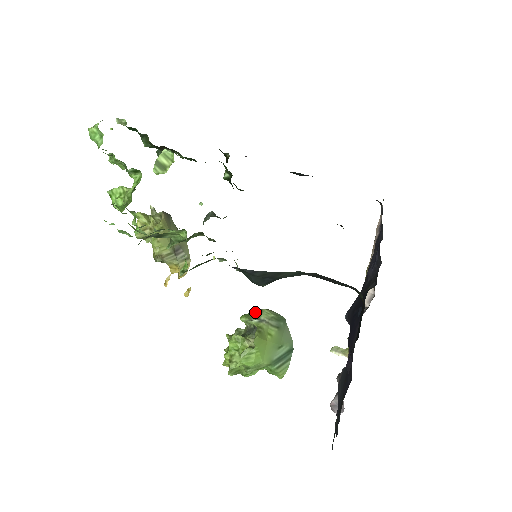
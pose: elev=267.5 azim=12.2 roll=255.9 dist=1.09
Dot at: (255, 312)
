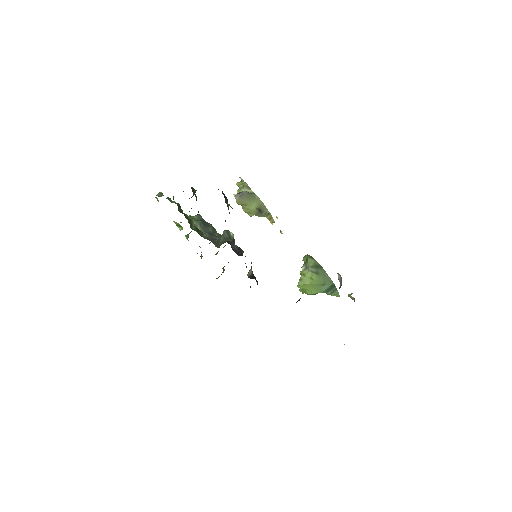
Dot at: (306, 259)
